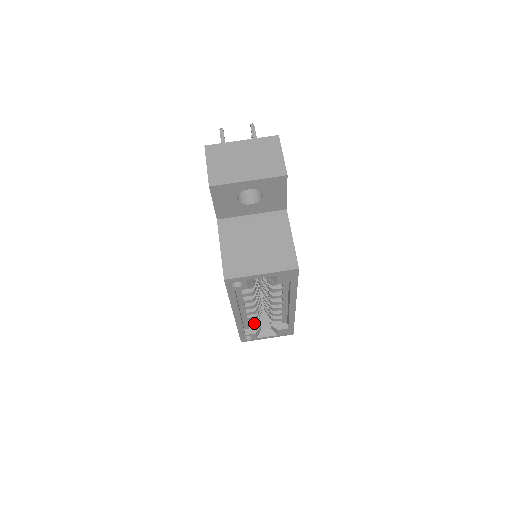
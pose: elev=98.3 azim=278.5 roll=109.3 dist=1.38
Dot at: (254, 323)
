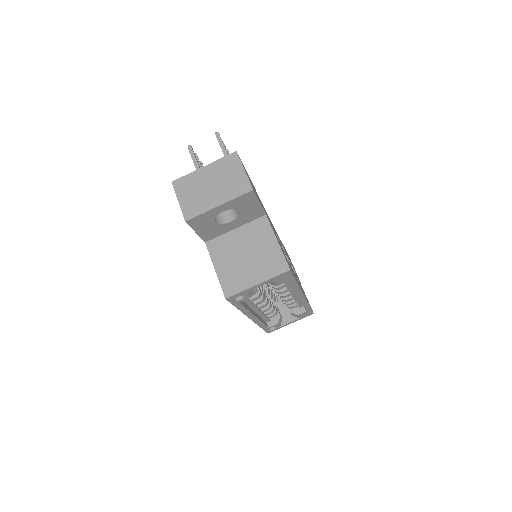
Dot at: (273, 316)
